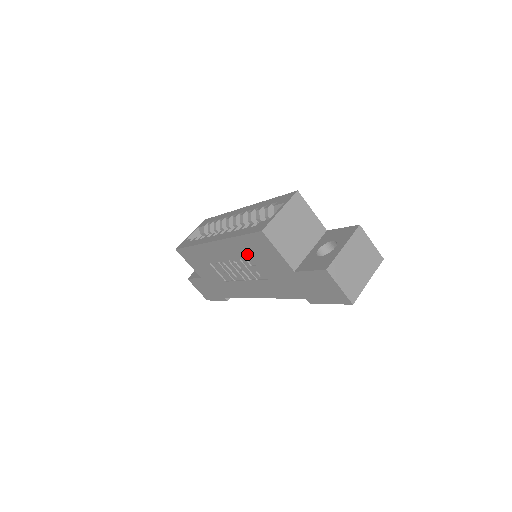
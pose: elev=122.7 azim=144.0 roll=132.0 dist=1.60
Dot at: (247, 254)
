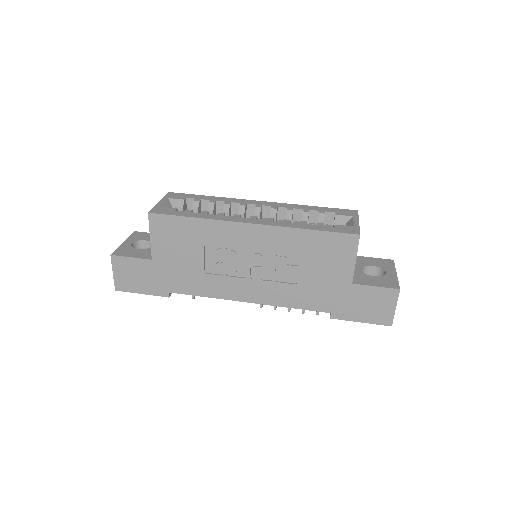
Dot at: (300, 251)
